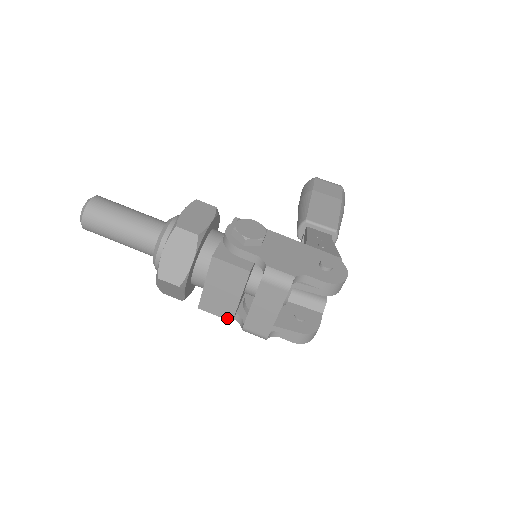
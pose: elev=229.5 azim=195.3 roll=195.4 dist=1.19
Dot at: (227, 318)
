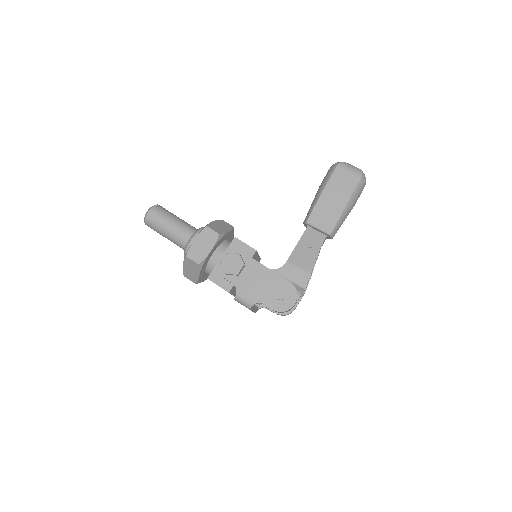
Dot at: occluded
